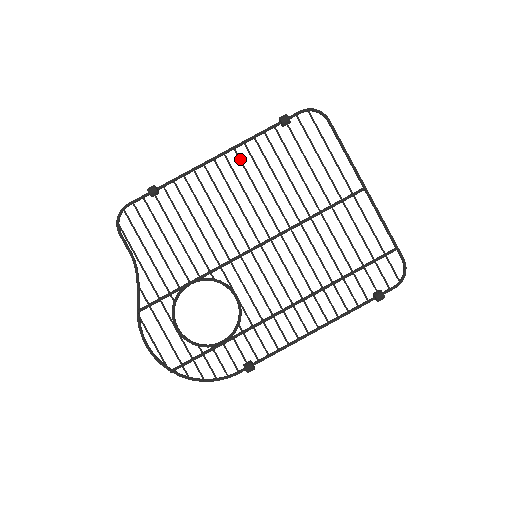
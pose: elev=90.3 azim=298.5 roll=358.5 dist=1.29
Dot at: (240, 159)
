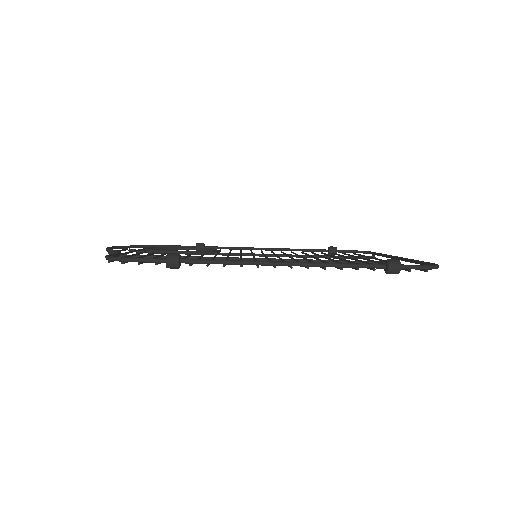
Dot at: (305, 267)
